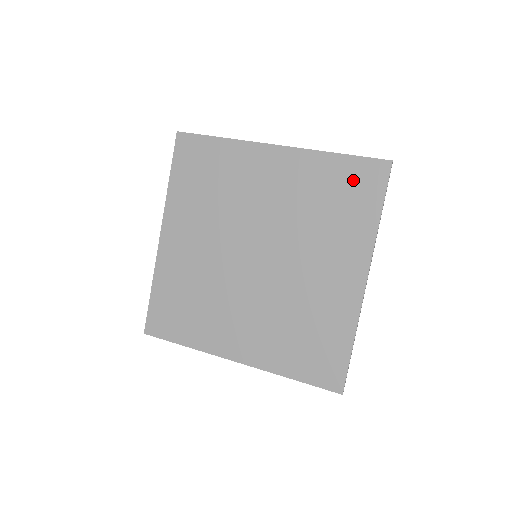
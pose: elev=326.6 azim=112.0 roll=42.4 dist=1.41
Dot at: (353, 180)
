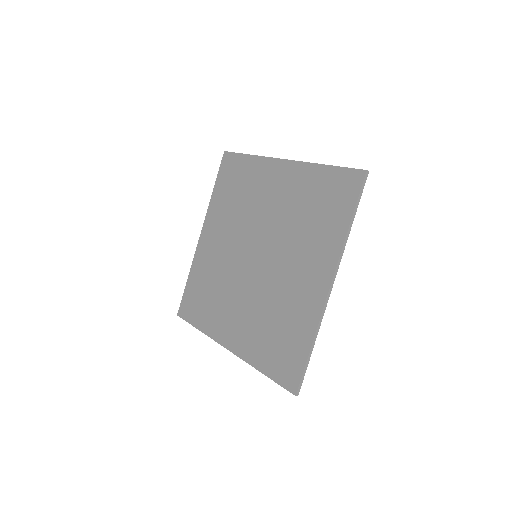
Dot at: (333, 189)
